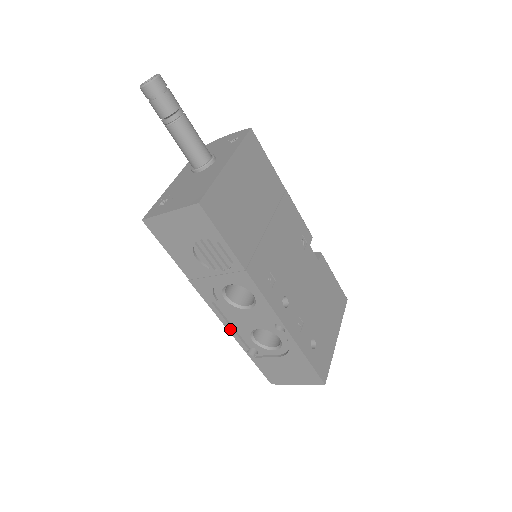
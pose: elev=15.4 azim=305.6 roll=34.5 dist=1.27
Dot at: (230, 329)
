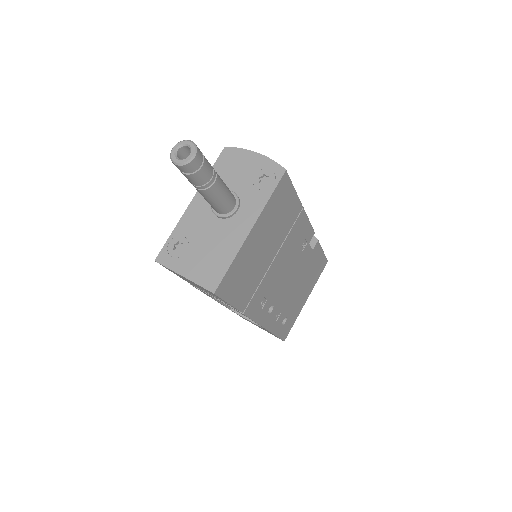
Dot at: (218, 302)
